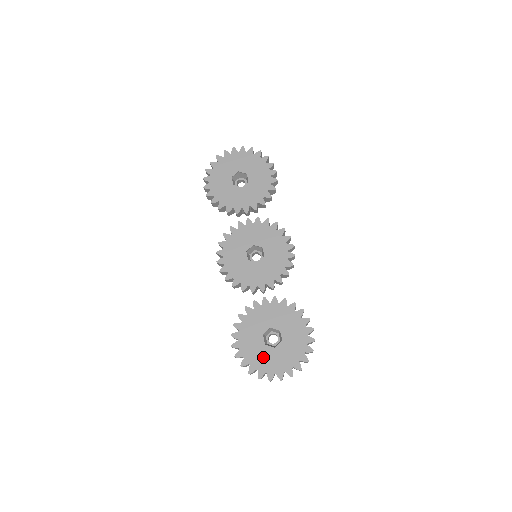
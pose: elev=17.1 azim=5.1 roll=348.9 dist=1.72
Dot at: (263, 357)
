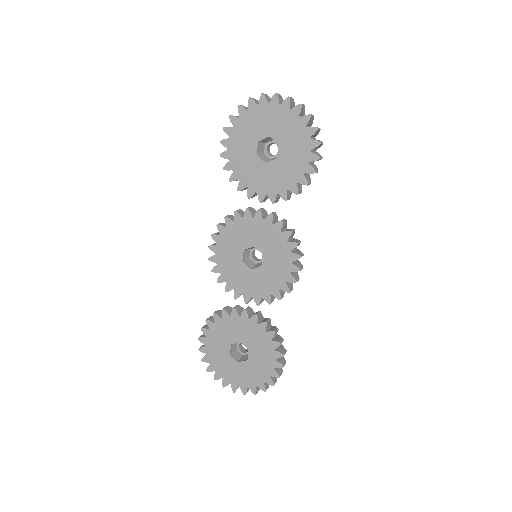
Dot at: (224, 364)
